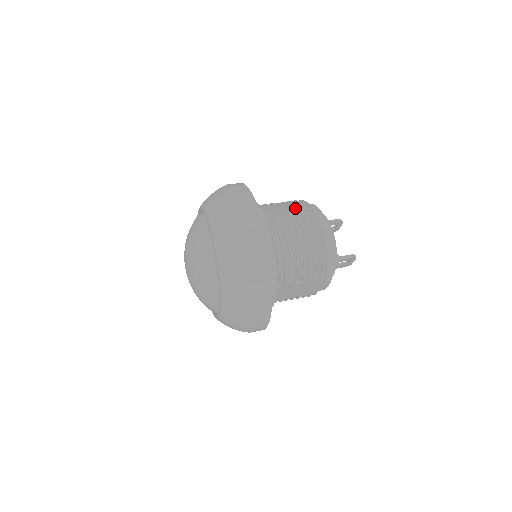
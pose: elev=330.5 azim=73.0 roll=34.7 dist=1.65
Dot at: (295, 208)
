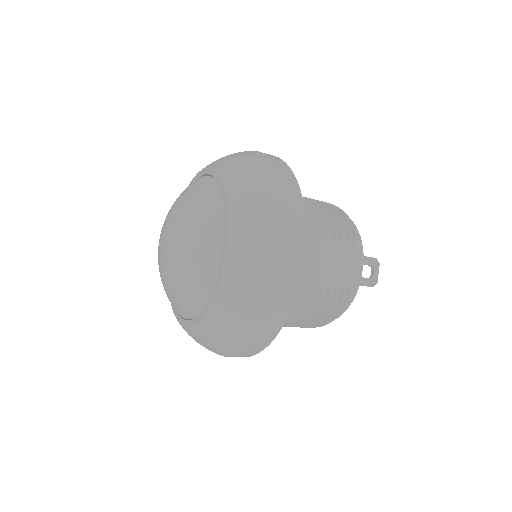
Dot at: occluded
